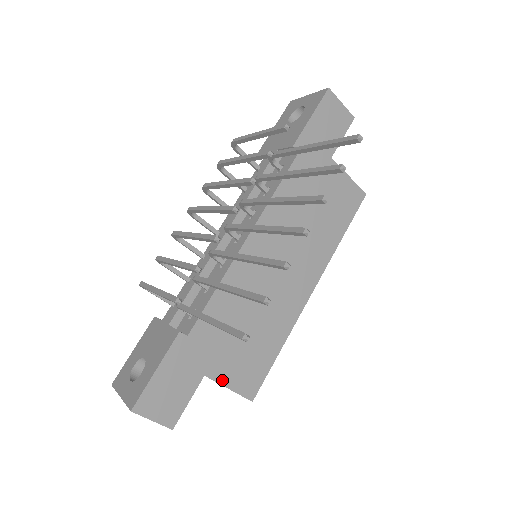
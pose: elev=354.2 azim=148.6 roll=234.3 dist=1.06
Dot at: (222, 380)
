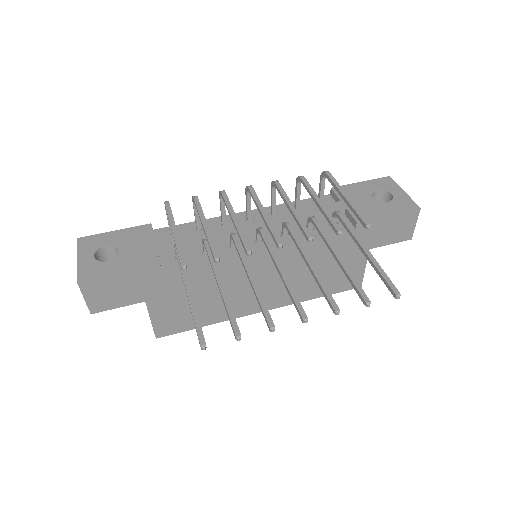
Dot at: (153, 313)
